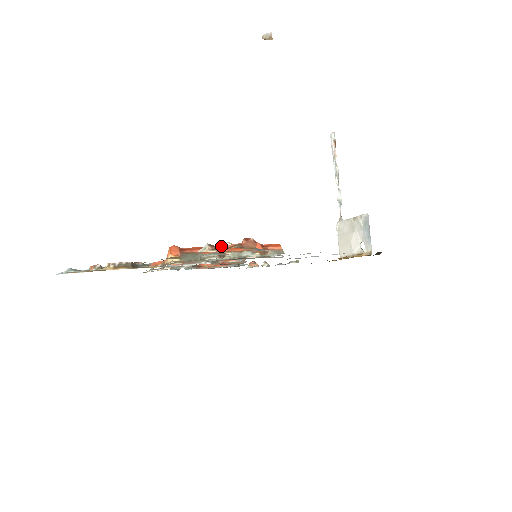
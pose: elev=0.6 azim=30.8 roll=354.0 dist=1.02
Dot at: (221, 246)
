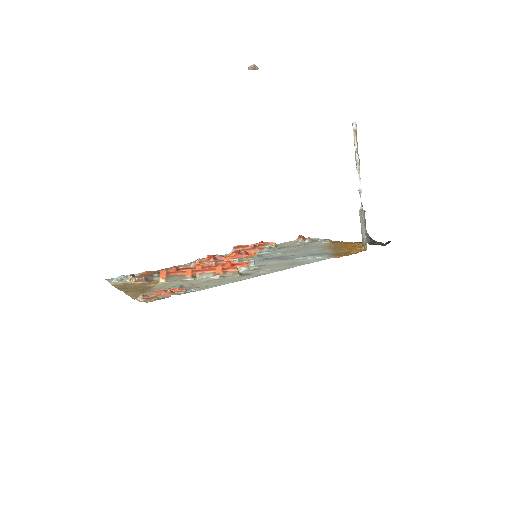
Dot at: (194, 270)
